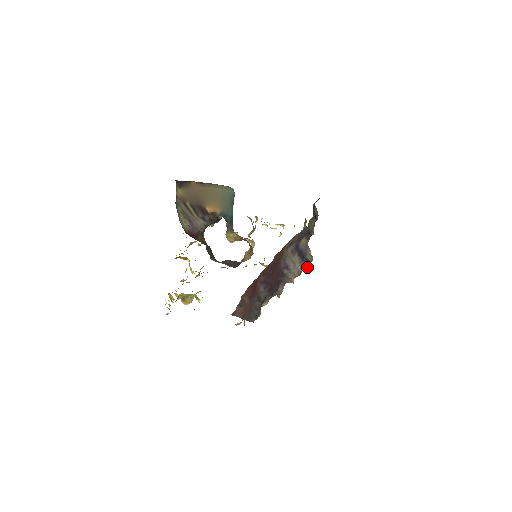
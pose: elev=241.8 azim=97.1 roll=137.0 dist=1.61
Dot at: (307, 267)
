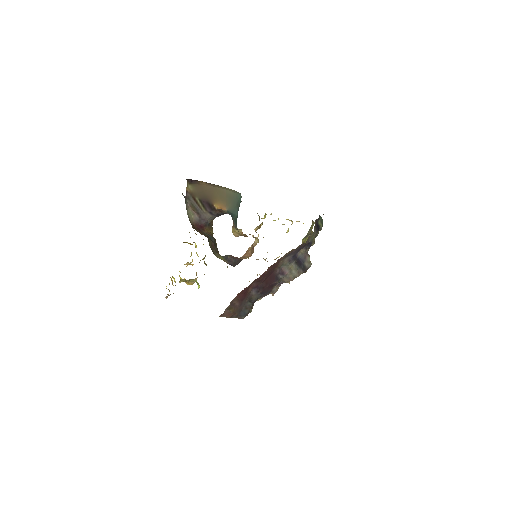
Dot at: (304, 272)
